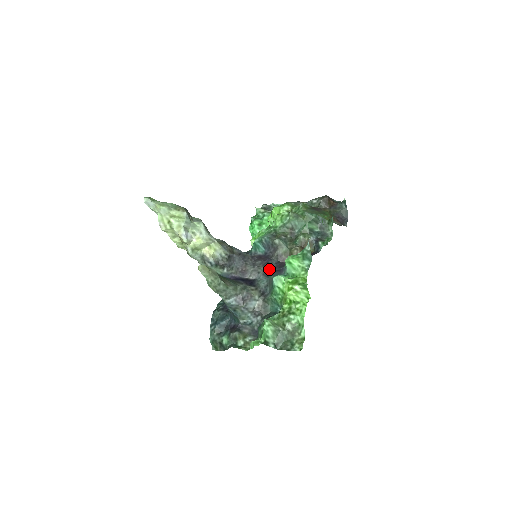
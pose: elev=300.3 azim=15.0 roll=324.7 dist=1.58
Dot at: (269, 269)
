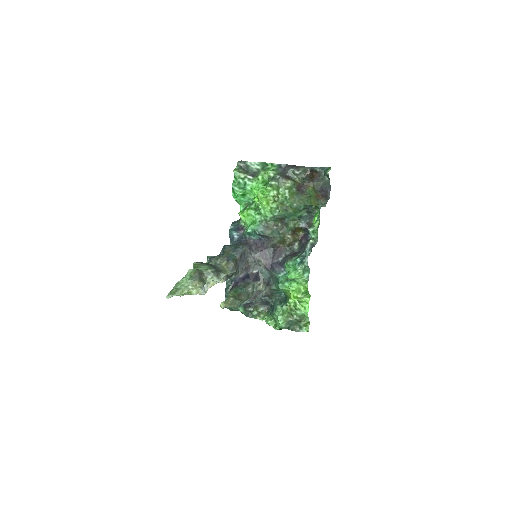
Dot at: (269, 262)
